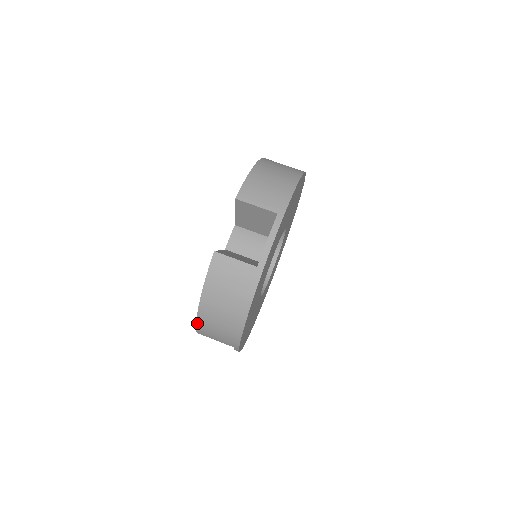
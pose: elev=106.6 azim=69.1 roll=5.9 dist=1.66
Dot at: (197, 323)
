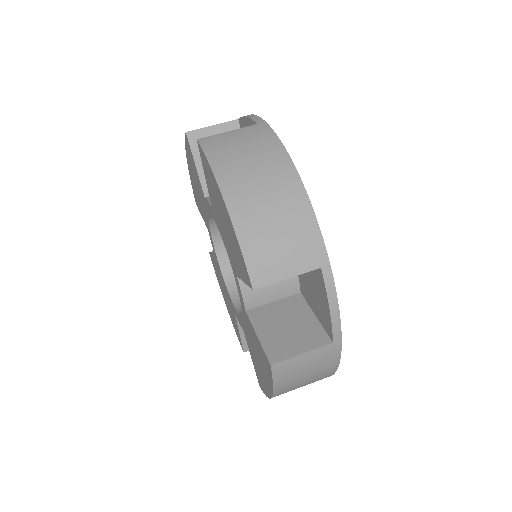
Dot at: (240, 244)
